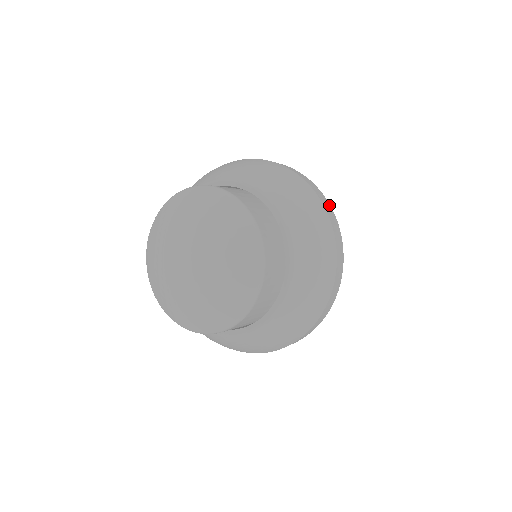
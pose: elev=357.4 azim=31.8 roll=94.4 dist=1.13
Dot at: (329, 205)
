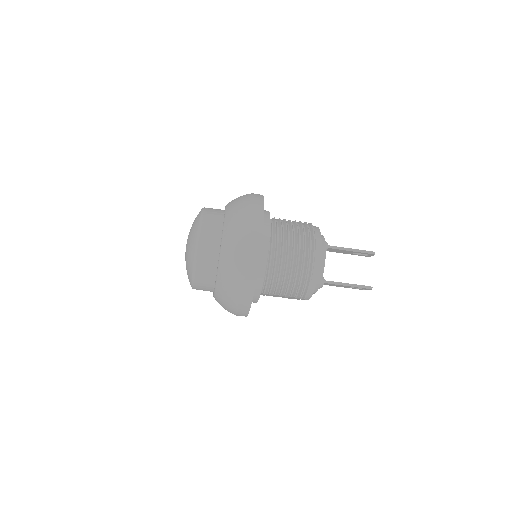
Dot at: (263, 210)
